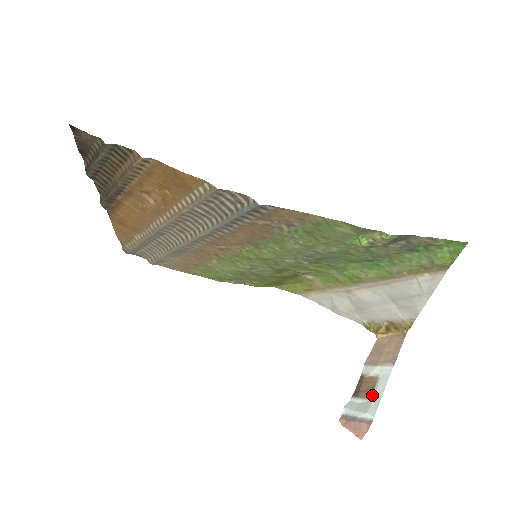
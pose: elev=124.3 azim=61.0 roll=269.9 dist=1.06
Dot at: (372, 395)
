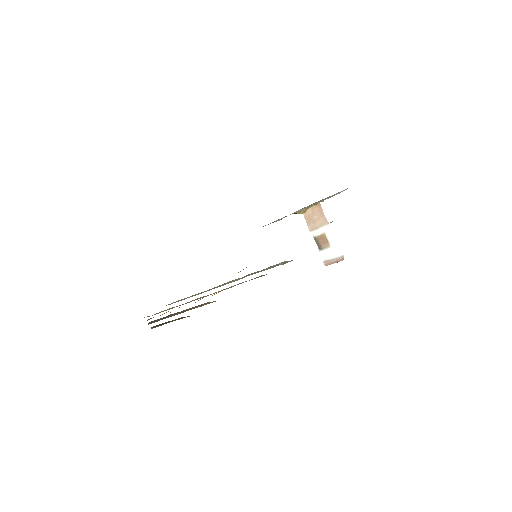
Dot at: (330, 244)
